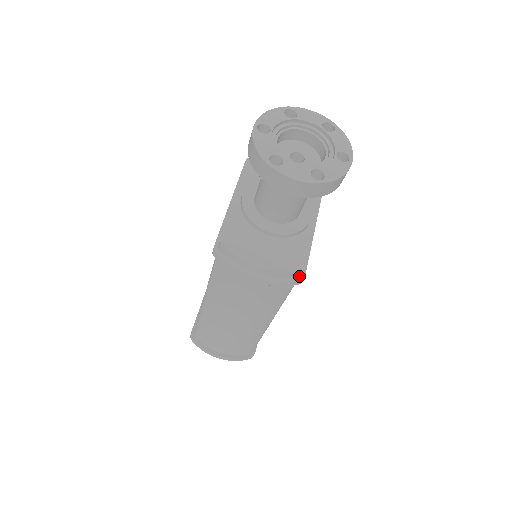
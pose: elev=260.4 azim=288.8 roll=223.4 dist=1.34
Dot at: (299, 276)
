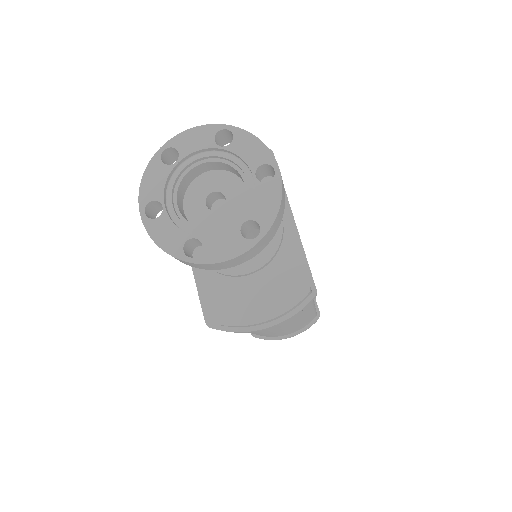
Dot at: (310, 293)
